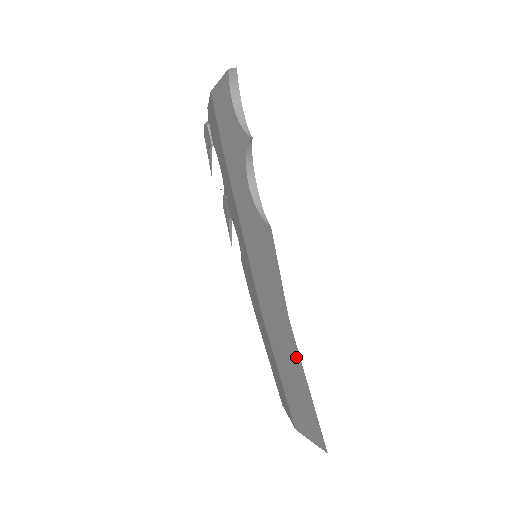
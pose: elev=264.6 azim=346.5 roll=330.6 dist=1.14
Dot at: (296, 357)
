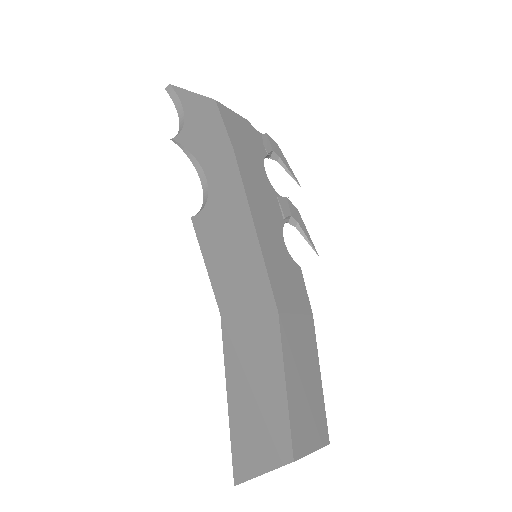
Dot at: (230, 361)
